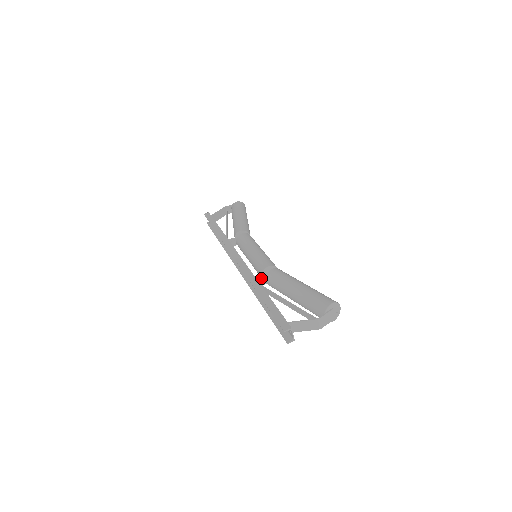
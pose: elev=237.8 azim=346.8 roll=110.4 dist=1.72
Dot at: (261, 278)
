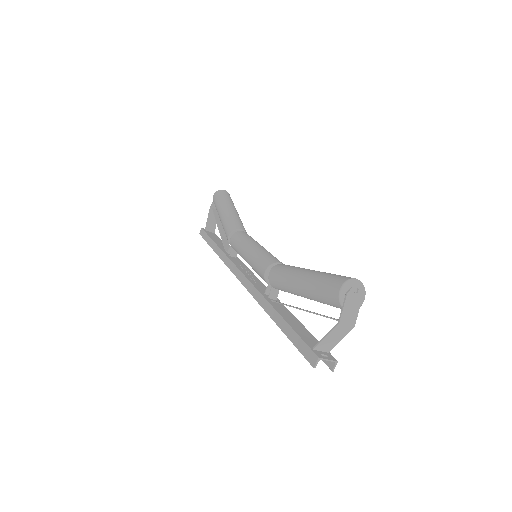
Dot at: (270, 288)
